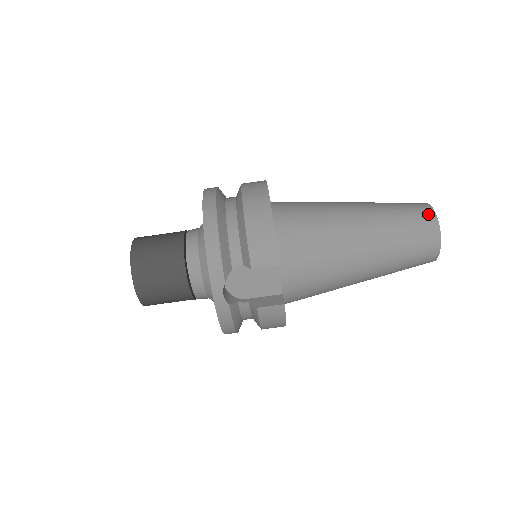
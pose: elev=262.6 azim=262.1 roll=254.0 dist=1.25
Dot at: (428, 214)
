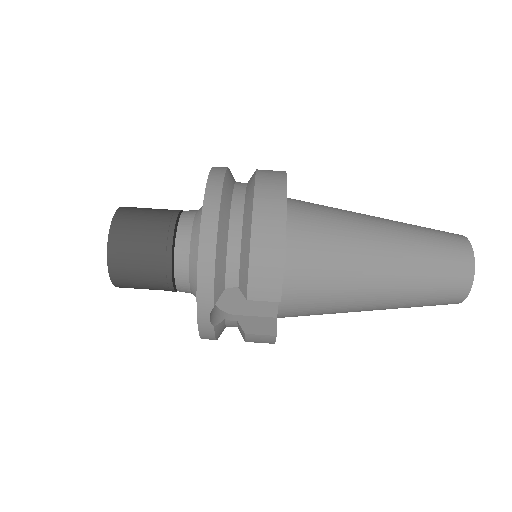
Dot at: (466, 259)
